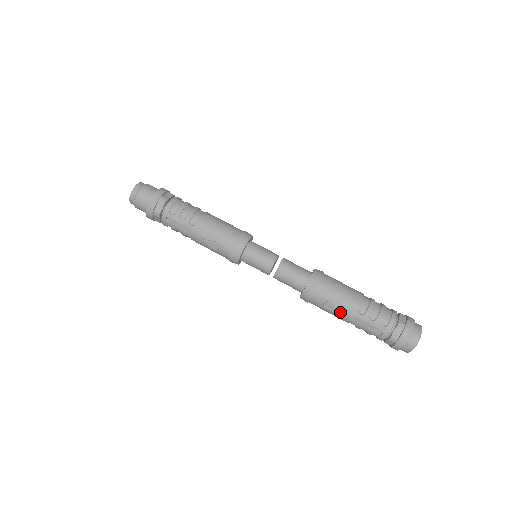
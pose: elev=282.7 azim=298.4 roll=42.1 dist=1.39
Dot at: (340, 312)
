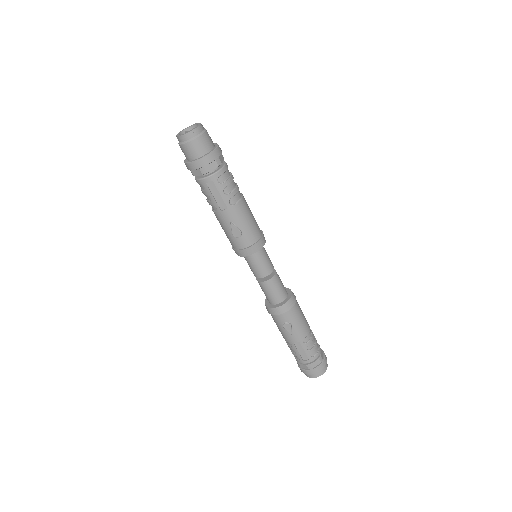
Dot at: (291, 334)
